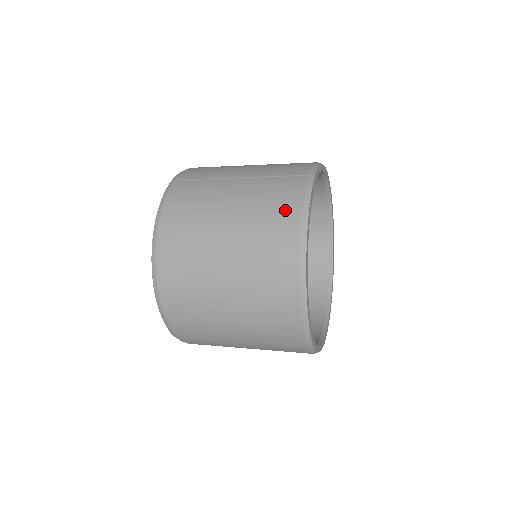
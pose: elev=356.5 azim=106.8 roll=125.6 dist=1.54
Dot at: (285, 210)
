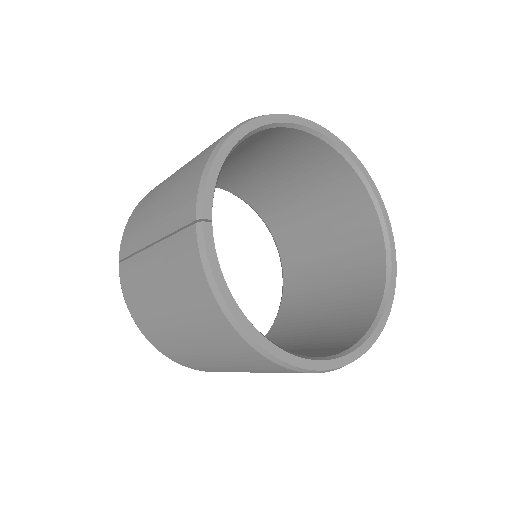
Dot at: (198, 293)
